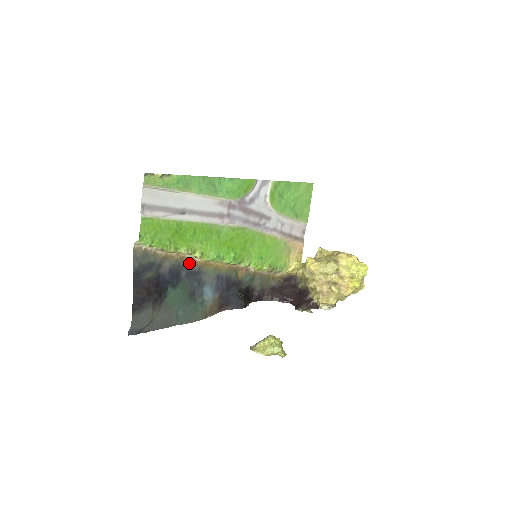
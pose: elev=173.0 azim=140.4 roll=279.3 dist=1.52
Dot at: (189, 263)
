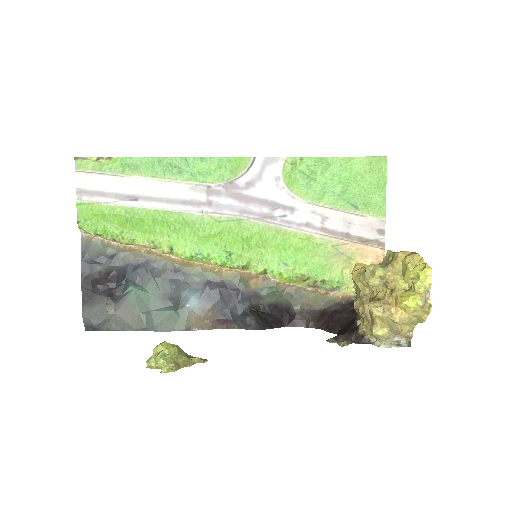
Dot at: (161, 260)
